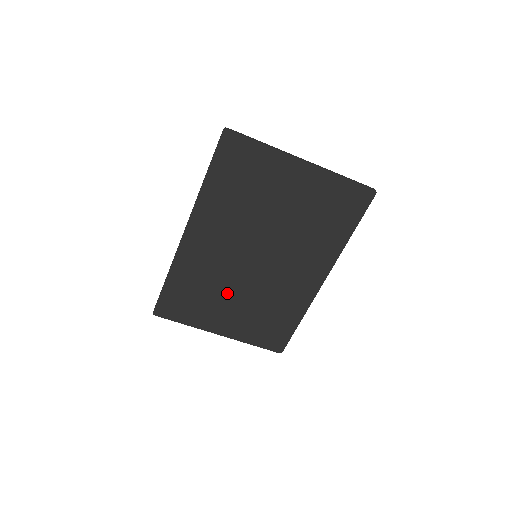
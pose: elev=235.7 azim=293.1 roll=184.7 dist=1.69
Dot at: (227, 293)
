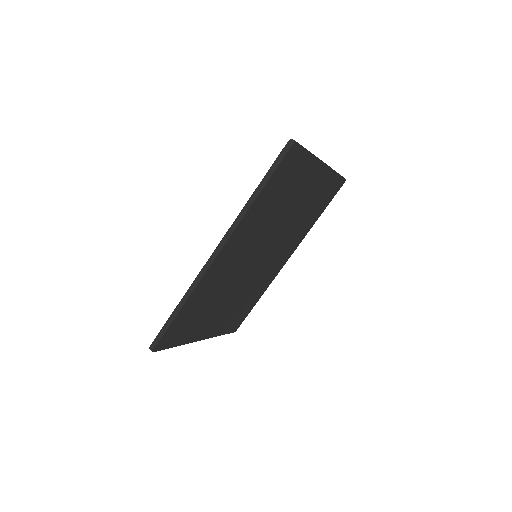
Dot at: (223, 299)
